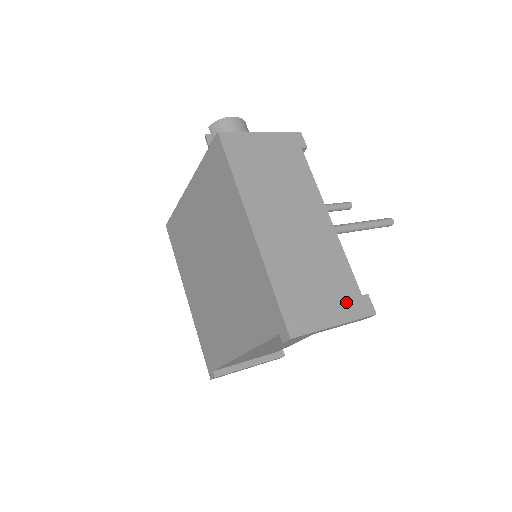
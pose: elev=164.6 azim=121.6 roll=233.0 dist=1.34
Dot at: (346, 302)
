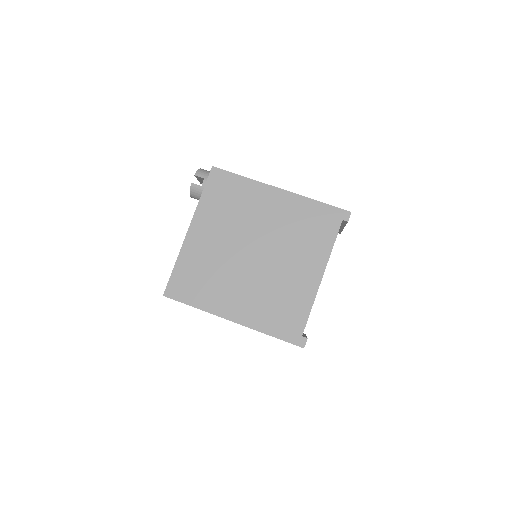
Dot at: occluded
